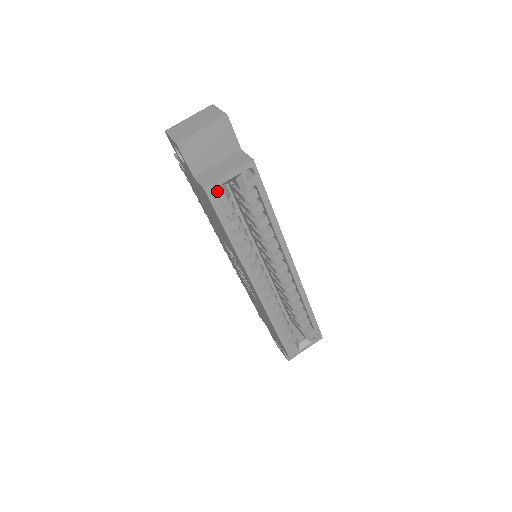
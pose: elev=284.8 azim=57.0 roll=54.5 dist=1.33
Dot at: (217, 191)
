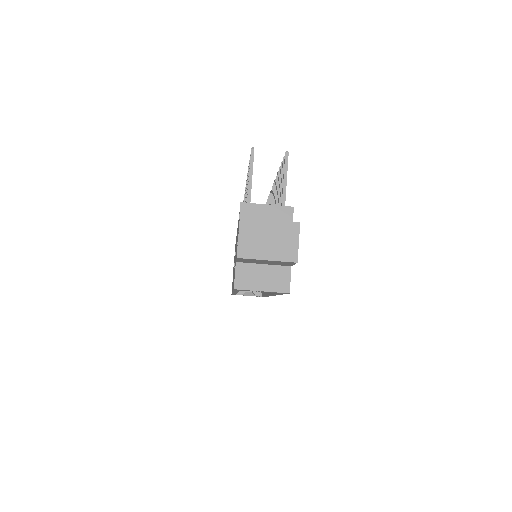
Dot at: (244, 290)
